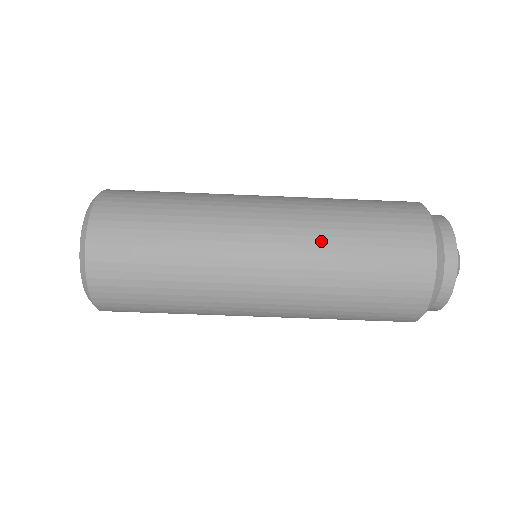
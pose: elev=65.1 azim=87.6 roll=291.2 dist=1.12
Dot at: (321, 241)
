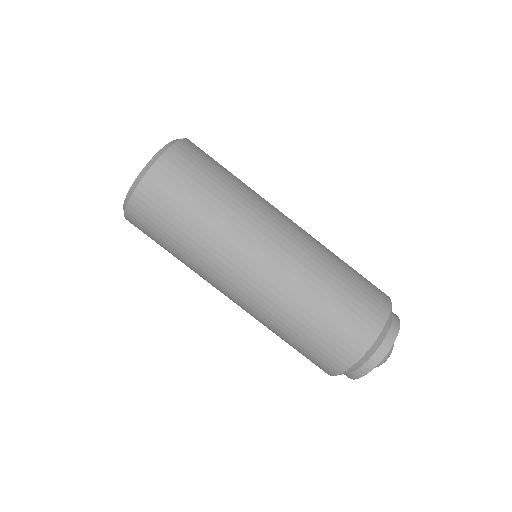
Dot at: (324, 246)
